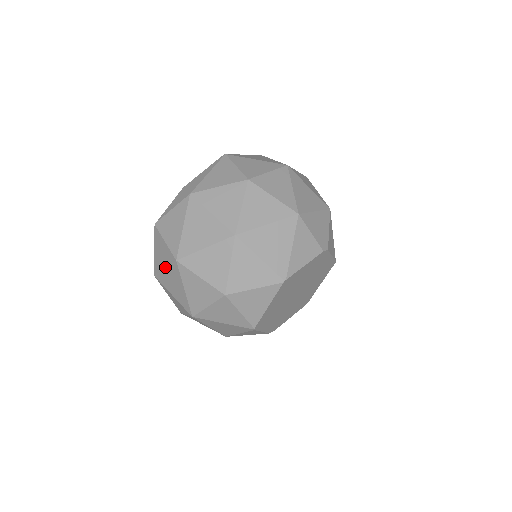
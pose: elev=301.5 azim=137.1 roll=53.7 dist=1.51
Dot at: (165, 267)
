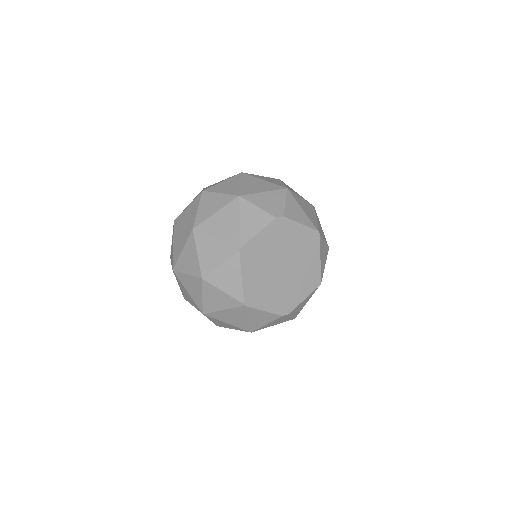
Dot at: (178, 283)
